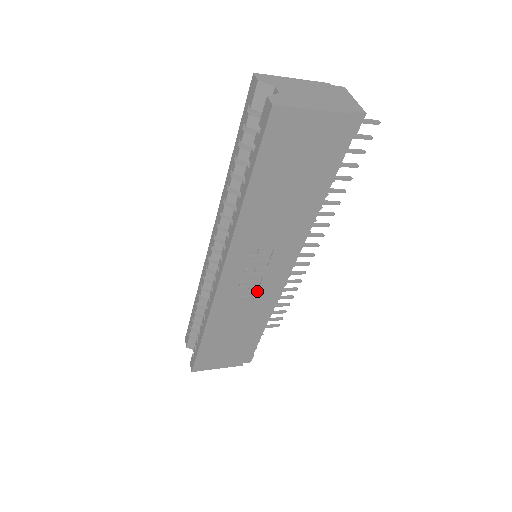
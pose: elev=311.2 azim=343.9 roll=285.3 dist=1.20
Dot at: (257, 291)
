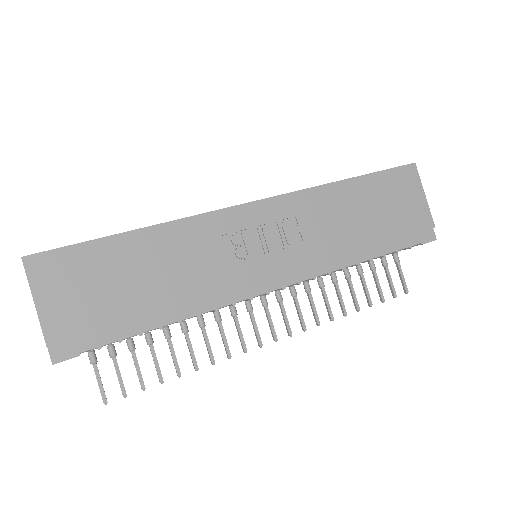
Dot at: (237, 262)
